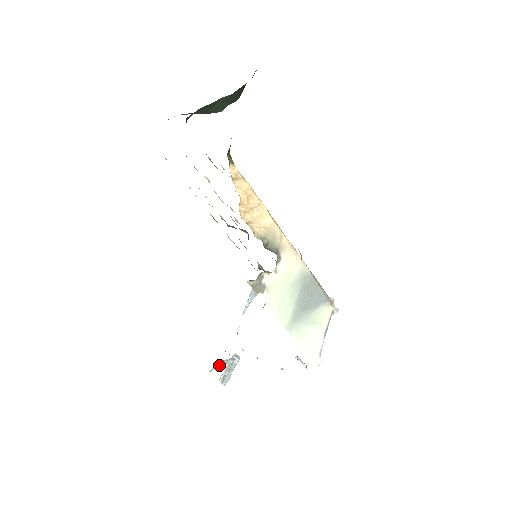
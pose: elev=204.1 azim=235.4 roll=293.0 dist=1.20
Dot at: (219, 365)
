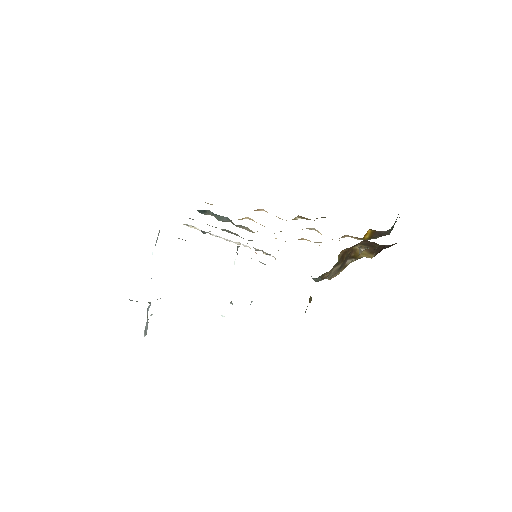
Dot at: occluded
